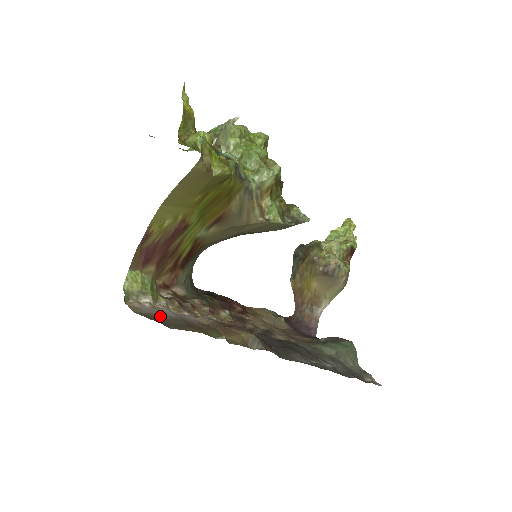
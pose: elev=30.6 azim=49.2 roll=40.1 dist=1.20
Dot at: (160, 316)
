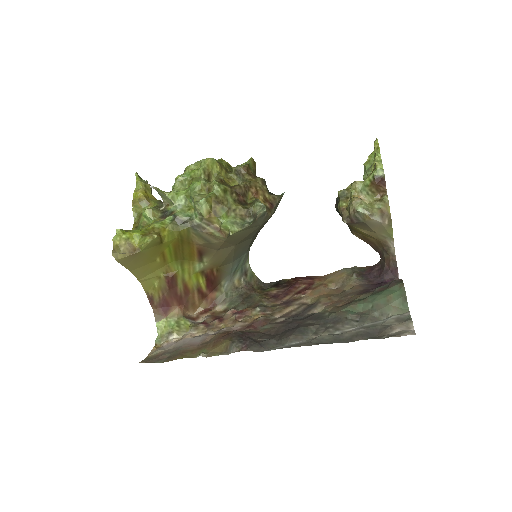
Dot at: (168, 351)
